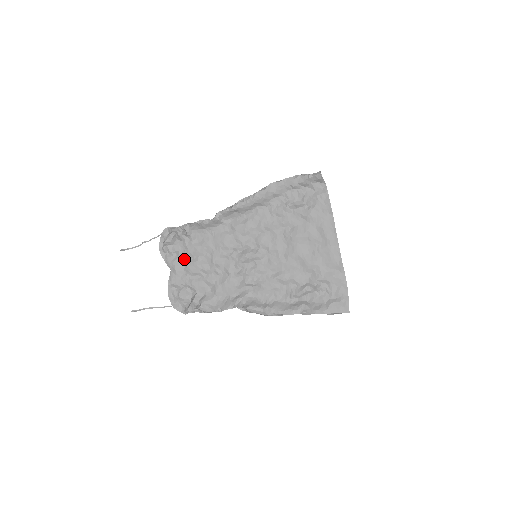
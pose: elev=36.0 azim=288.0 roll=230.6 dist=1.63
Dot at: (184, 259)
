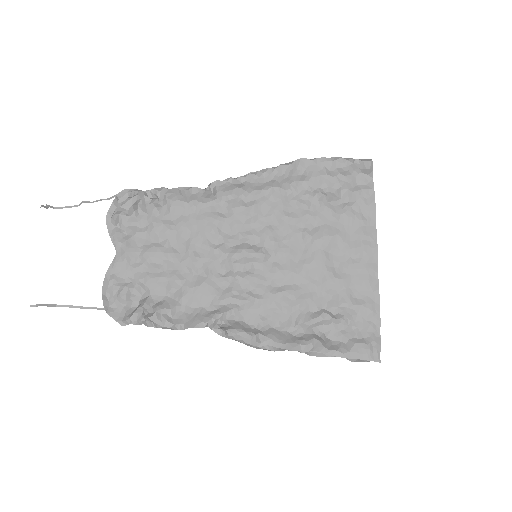
Dot at: (143, 240)
